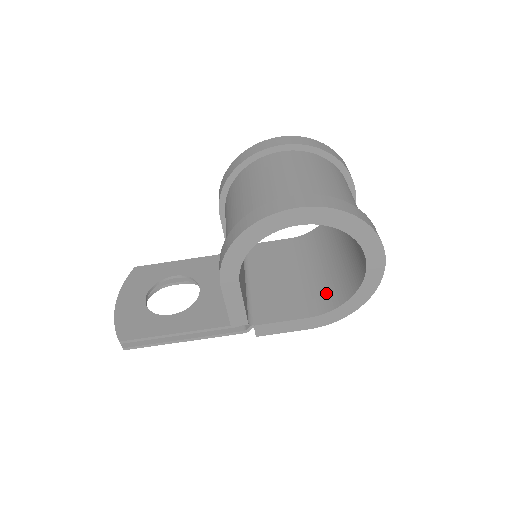
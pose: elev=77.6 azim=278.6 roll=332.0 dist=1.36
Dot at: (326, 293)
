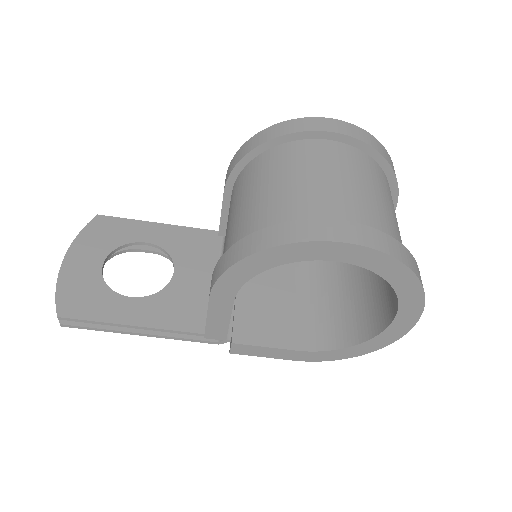
Dot at: (326, 324)
